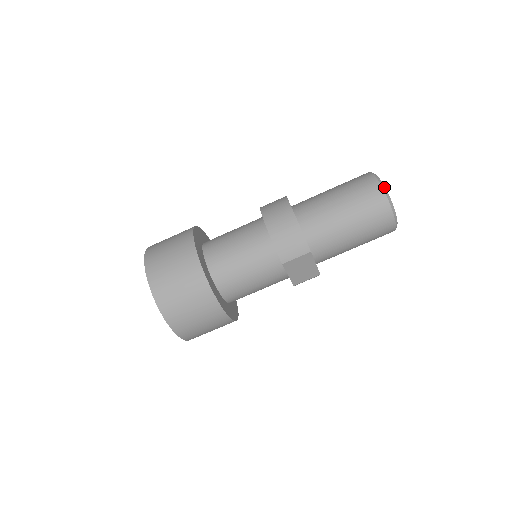
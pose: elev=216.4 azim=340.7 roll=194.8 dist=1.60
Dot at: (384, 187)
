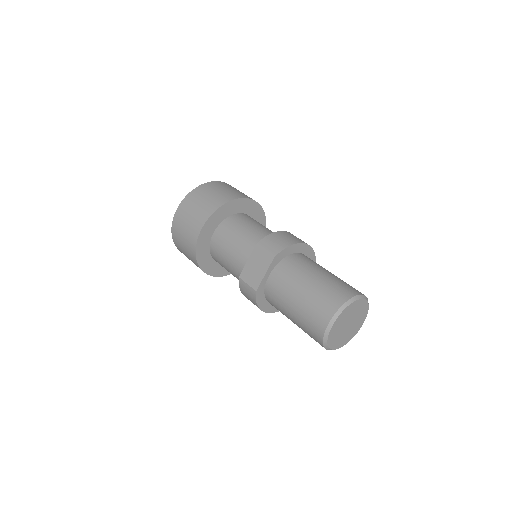
Dot at: (359, 298)
